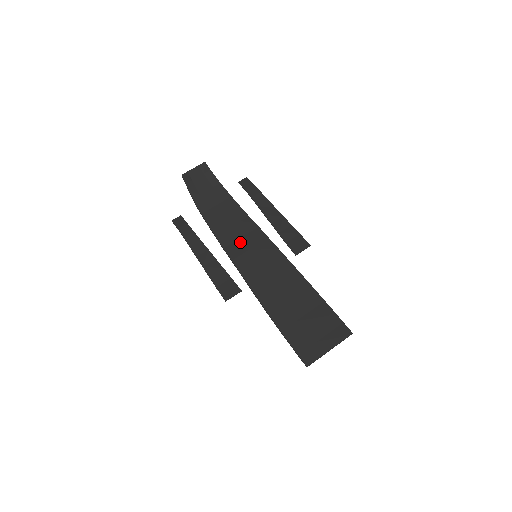
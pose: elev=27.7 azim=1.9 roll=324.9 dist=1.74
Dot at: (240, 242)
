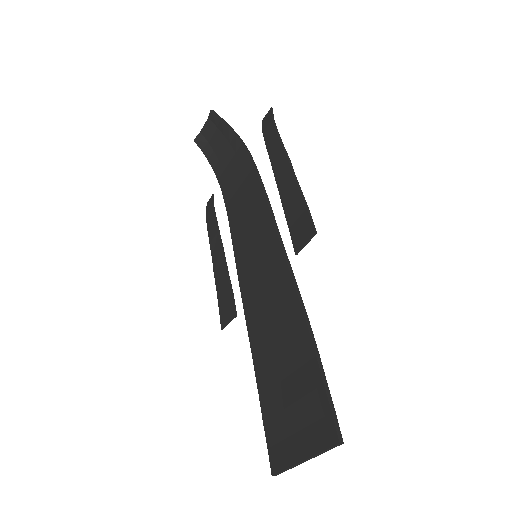
Dot at: (246, 232)
